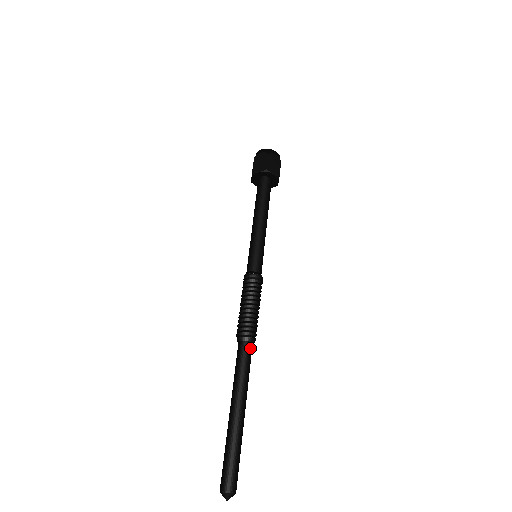
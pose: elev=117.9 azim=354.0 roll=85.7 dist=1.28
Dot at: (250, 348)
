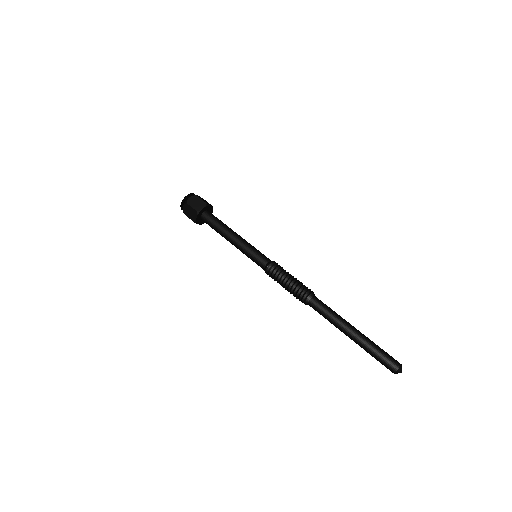
Dot at: (316, 300)
